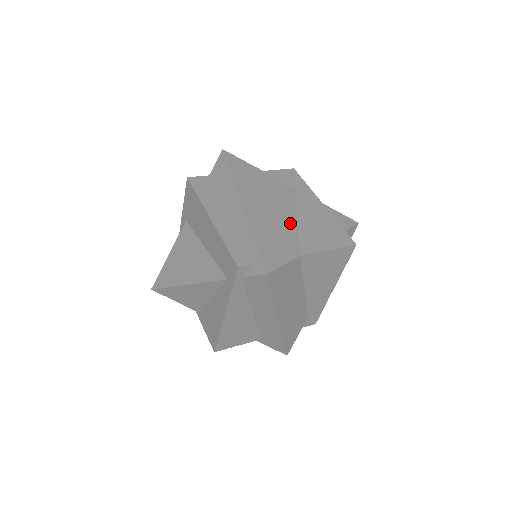
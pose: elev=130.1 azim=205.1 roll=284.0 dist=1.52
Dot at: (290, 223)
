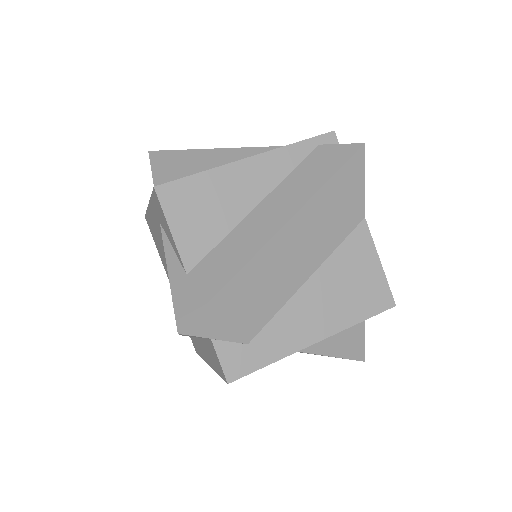
Dot at: occluded
